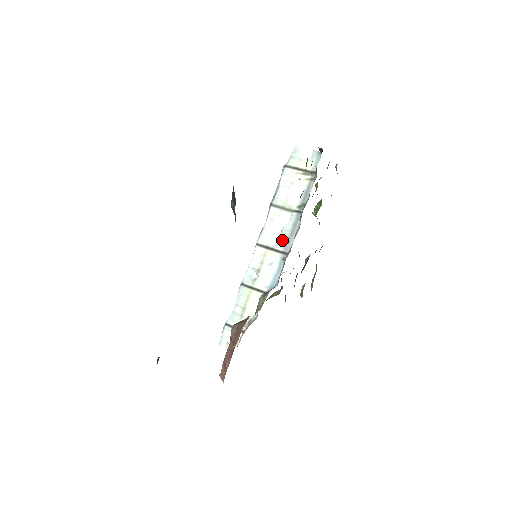
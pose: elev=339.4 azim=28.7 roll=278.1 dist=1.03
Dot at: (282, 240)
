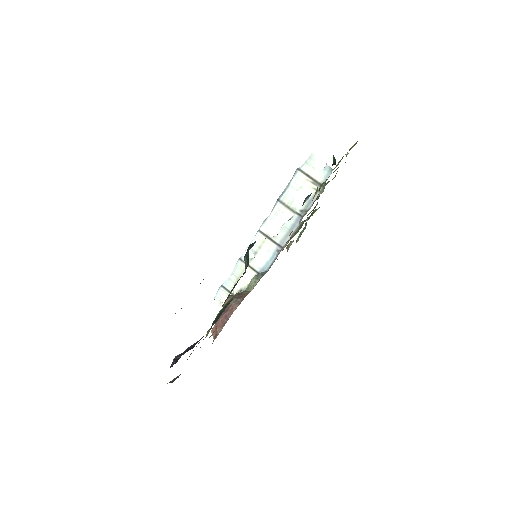
Dot at: (280, 234)
